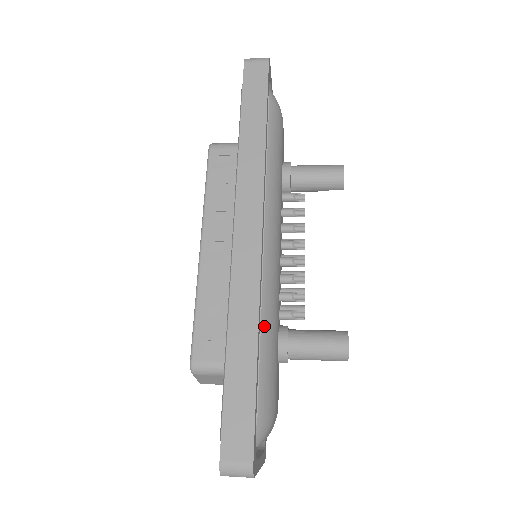
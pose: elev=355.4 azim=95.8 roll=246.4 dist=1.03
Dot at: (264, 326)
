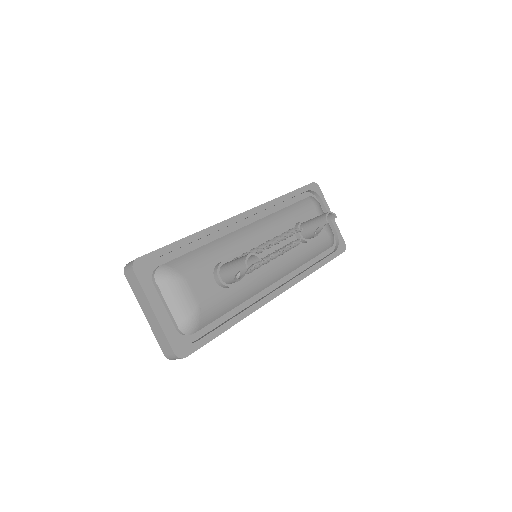
Dot at: (210, 245)
